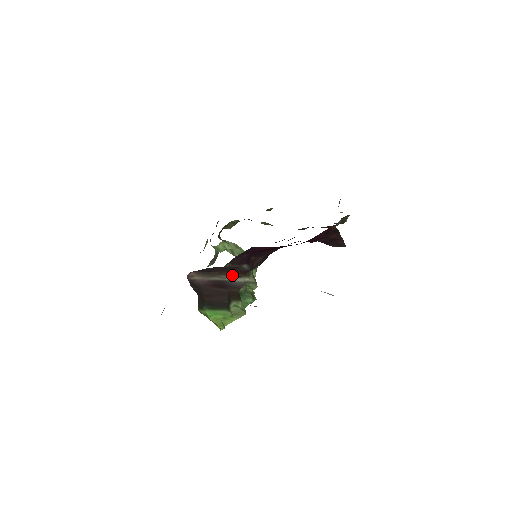
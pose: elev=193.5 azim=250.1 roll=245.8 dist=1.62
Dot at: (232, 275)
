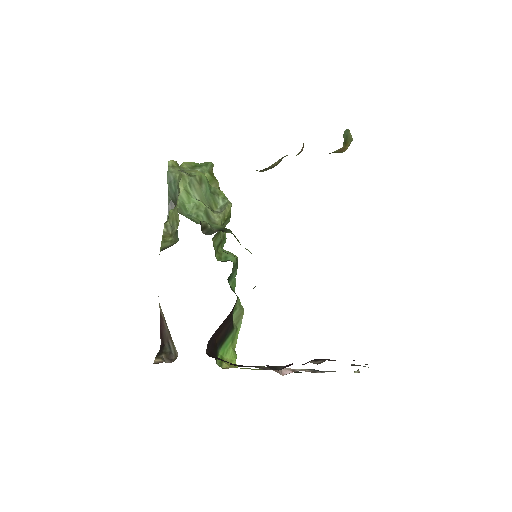
Dot at: occluded
